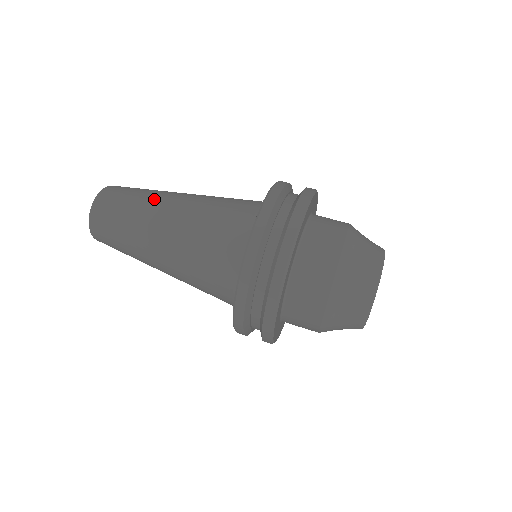
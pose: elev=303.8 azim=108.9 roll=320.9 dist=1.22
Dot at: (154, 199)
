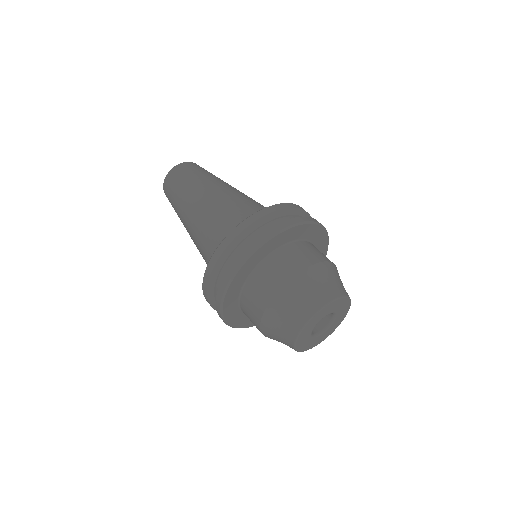
Dot at: (197, 187)
